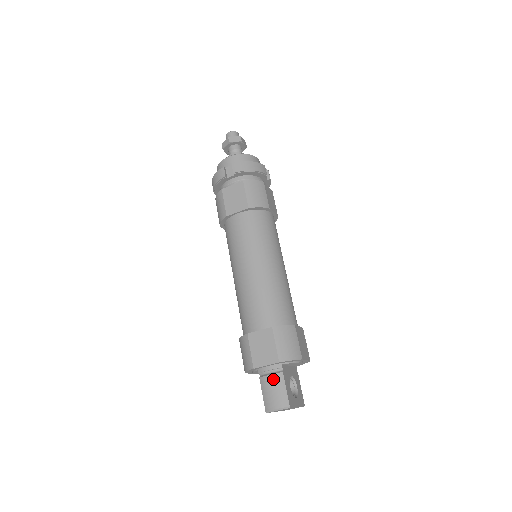
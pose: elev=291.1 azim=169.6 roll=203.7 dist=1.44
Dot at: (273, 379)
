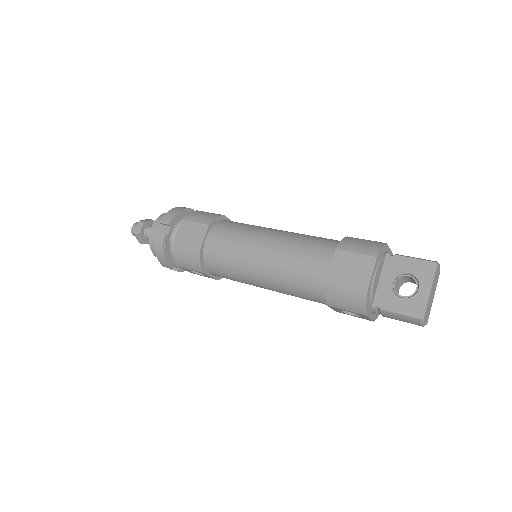
Dot at: occluded
